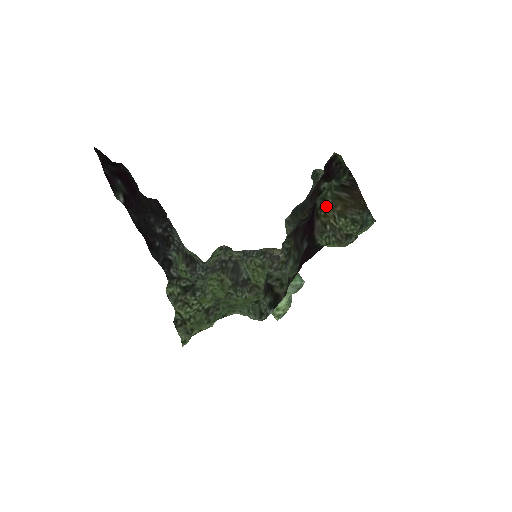
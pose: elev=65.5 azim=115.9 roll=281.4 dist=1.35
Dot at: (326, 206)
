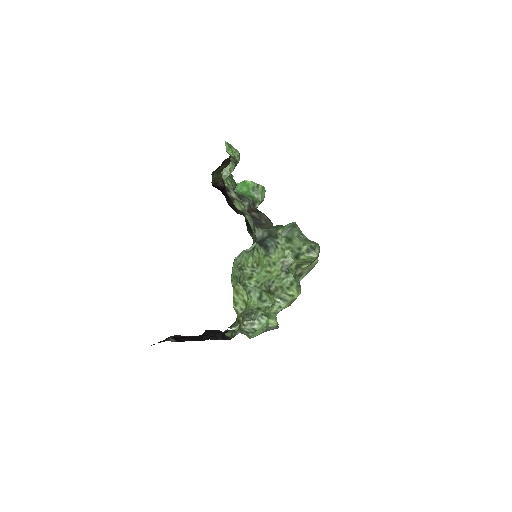
Dot at: (216, 178)
